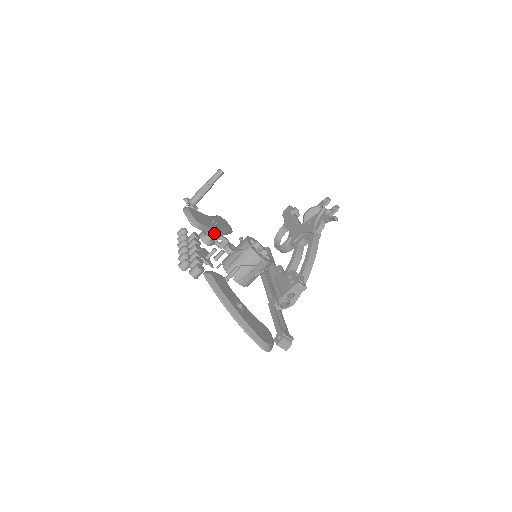
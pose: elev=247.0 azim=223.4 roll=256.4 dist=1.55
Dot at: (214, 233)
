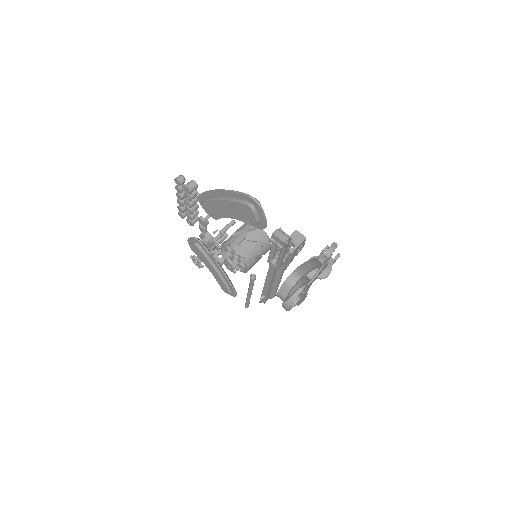
Dot at: occluded
